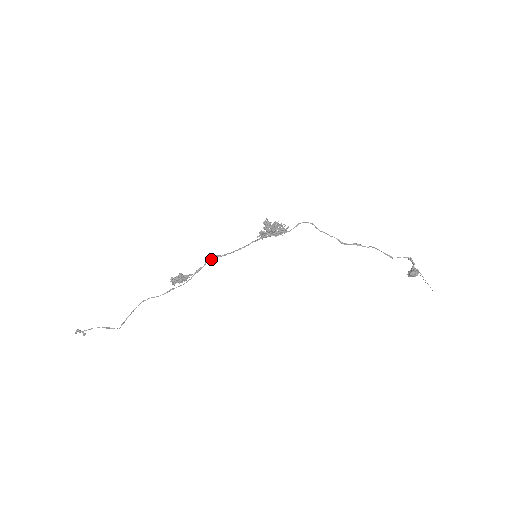
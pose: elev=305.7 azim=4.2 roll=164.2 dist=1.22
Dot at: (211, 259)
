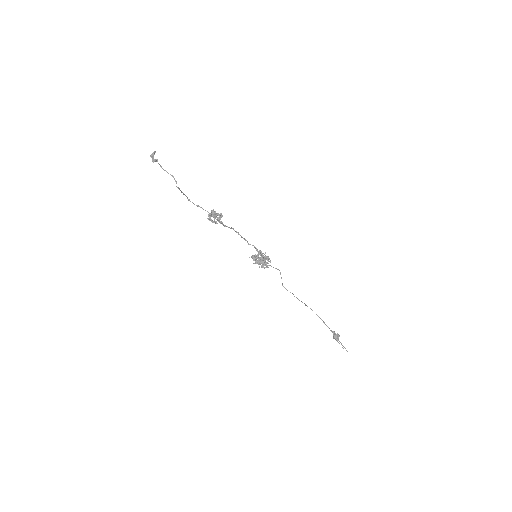
Dot at: (234, 230)
